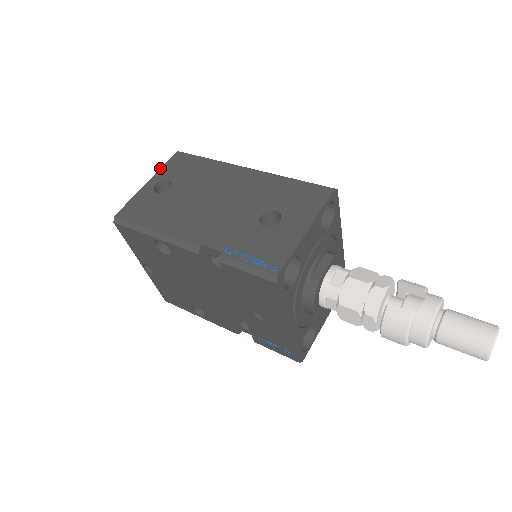
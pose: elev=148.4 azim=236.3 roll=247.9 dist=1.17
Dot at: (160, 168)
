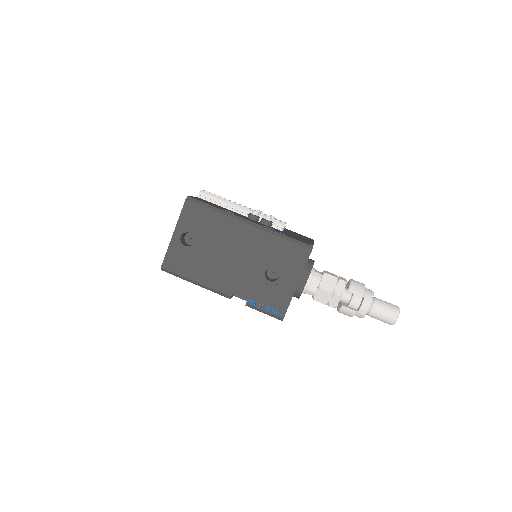
Dot at: (178, 219)
